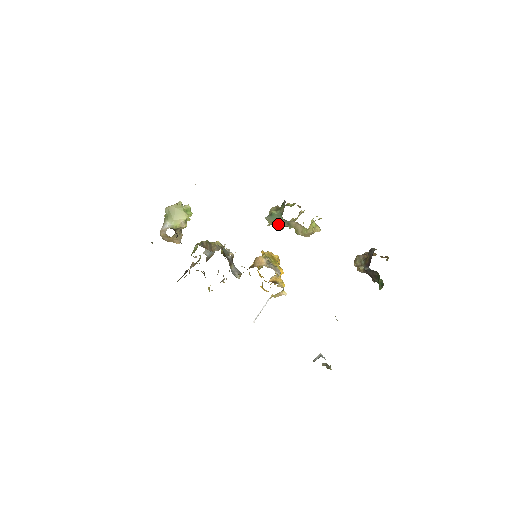
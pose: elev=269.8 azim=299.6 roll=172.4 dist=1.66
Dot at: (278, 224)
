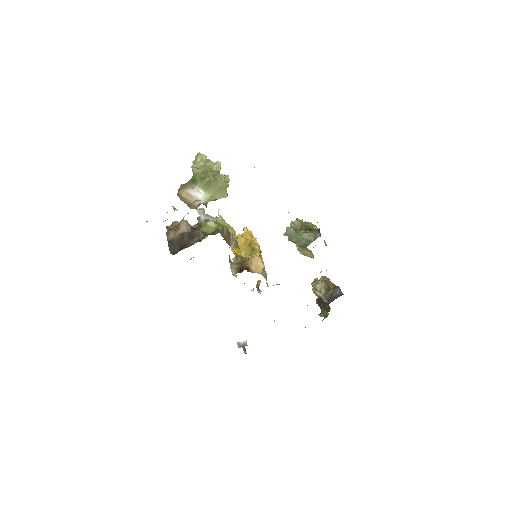
Dot at: (294, 240)
